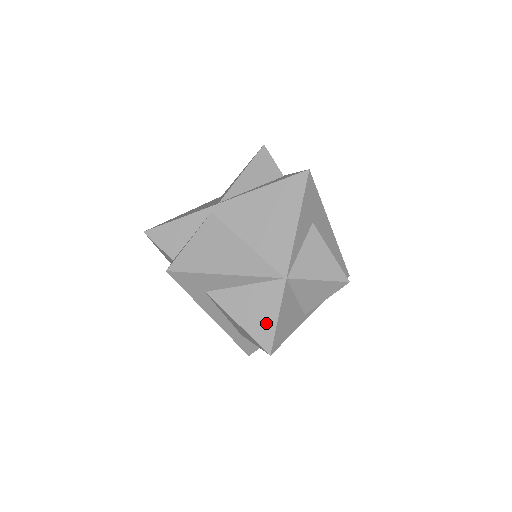
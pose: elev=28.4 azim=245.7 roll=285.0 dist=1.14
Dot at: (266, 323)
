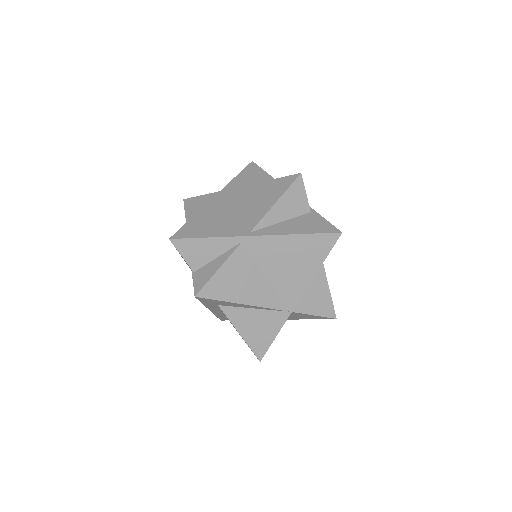
Dot at: (264, 340)
